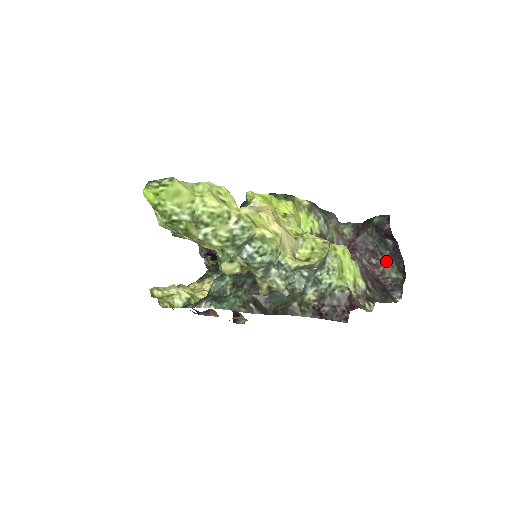
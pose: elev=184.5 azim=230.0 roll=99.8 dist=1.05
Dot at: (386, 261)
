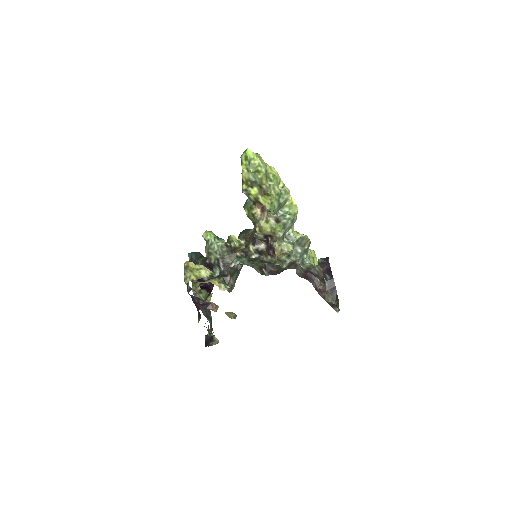
Dot at: occluded
